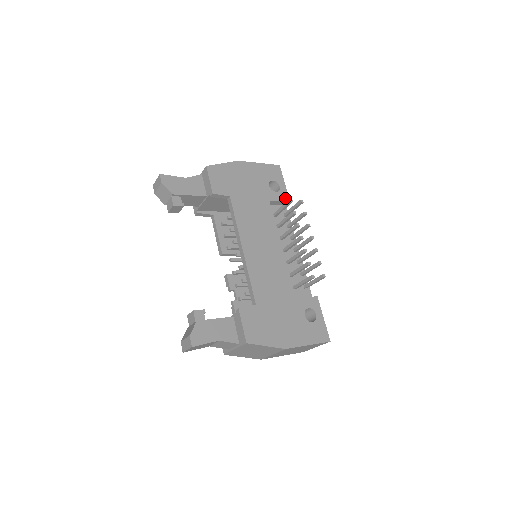
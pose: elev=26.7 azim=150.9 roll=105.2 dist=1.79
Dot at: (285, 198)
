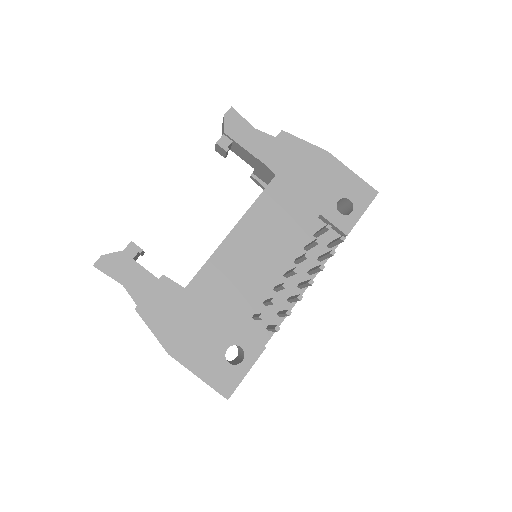
Dot at: (345, 227)
